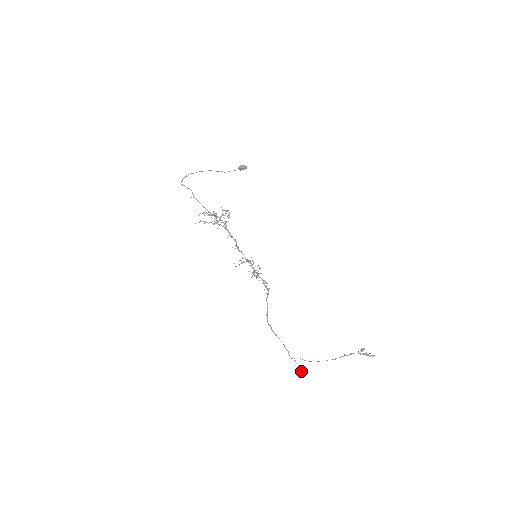
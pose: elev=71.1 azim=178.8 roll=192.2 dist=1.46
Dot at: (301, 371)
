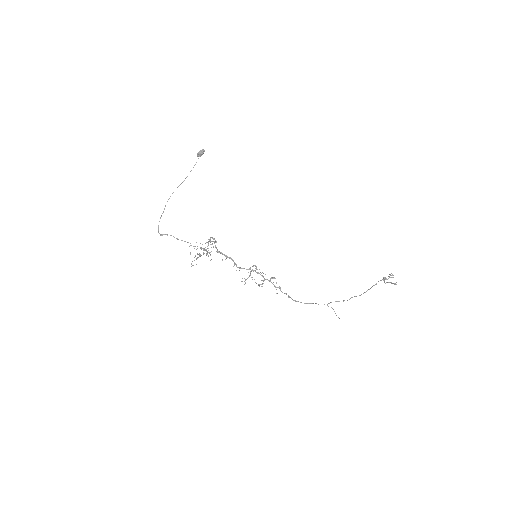
Dot at: occluded
